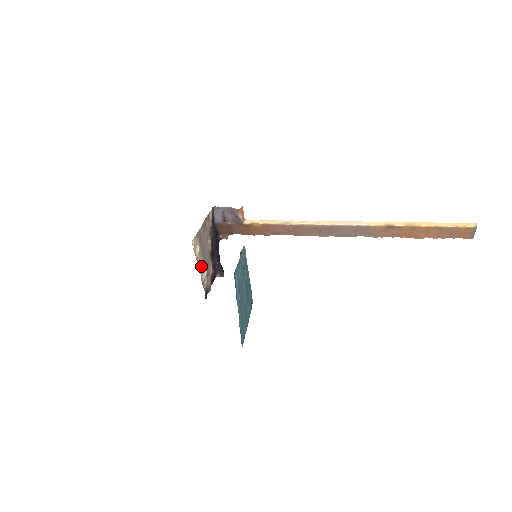
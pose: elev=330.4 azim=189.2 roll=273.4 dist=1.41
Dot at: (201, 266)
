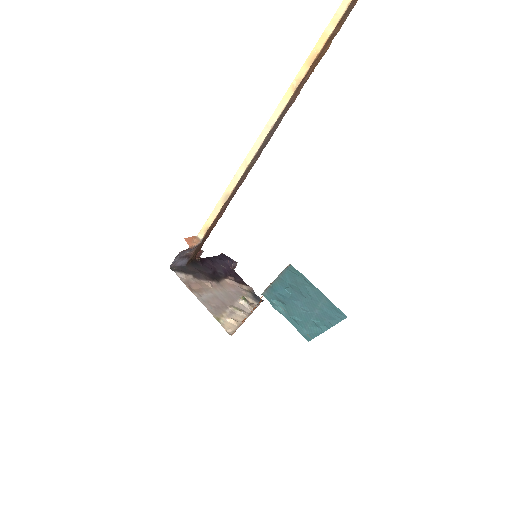
Dot at: (242, 313)
